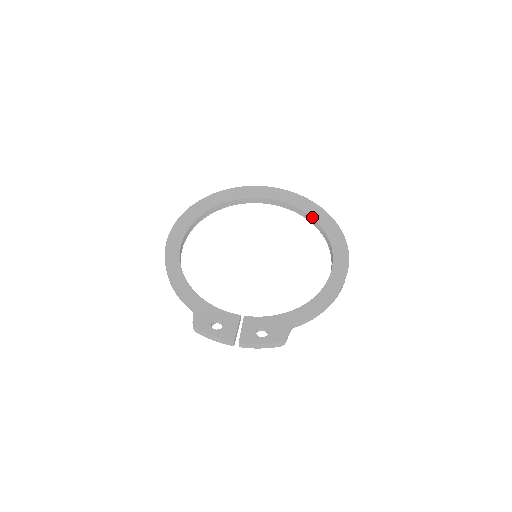
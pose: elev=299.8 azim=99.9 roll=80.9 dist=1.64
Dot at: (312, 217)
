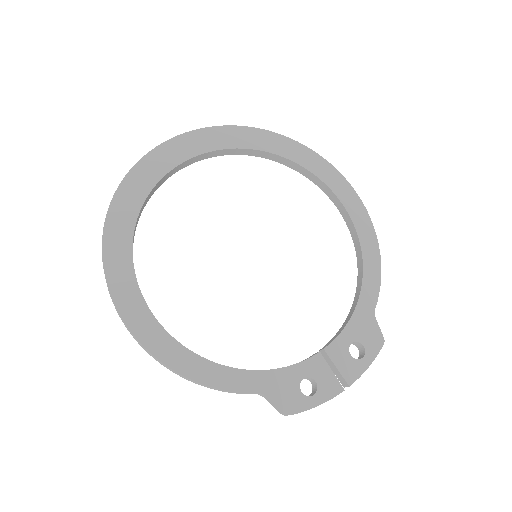
Dot at: (268, 152)
